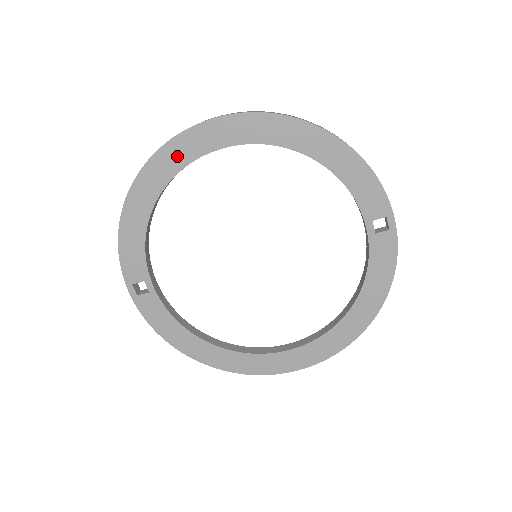
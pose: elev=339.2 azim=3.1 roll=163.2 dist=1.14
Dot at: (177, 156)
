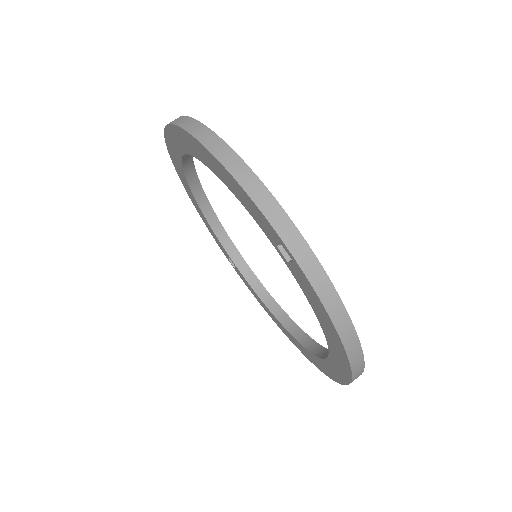
Dot at: (178, 165)
